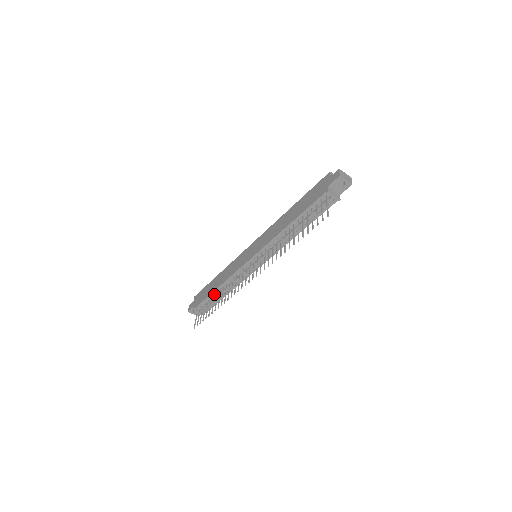
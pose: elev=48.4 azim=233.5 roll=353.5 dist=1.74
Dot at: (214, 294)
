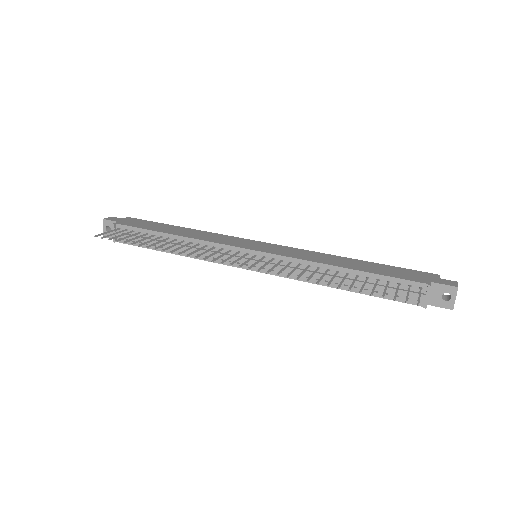
Dot at: (161, 235)
